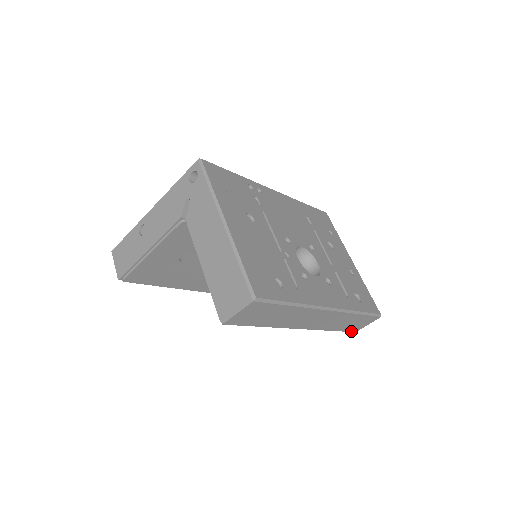
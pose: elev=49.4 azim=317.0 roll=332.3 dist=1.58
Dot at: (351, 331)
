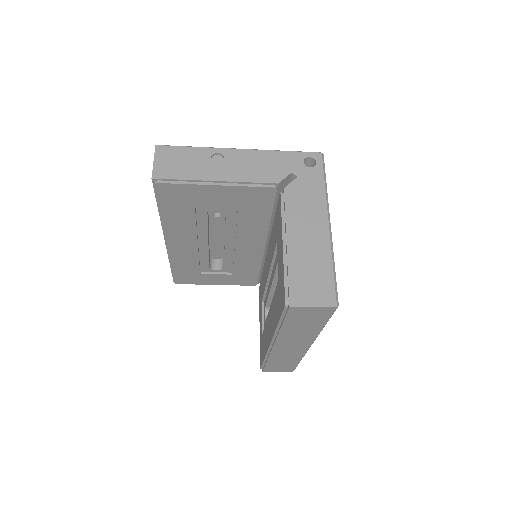
Dot at: (264, 369)
